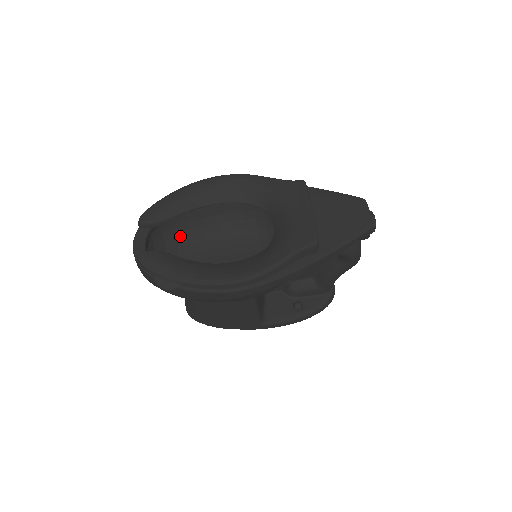
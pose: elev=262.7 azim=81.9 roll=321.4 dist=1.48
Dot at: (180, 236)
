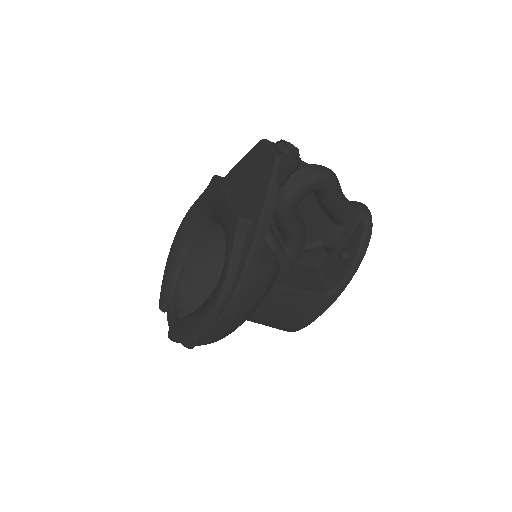
Dot at: (206, 289)
